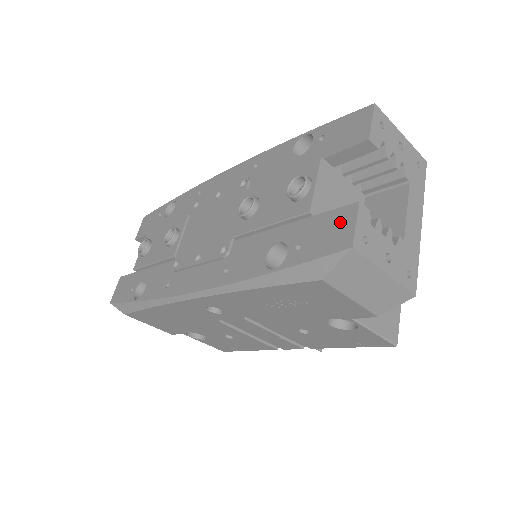
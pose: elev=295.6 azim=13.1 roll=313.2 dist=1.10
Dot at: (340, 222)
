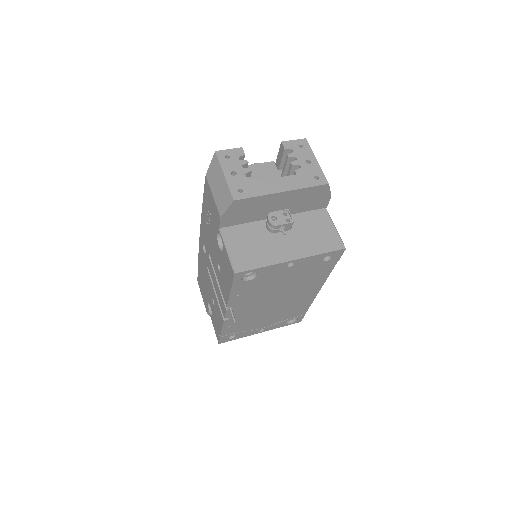
Dot at: occluded
